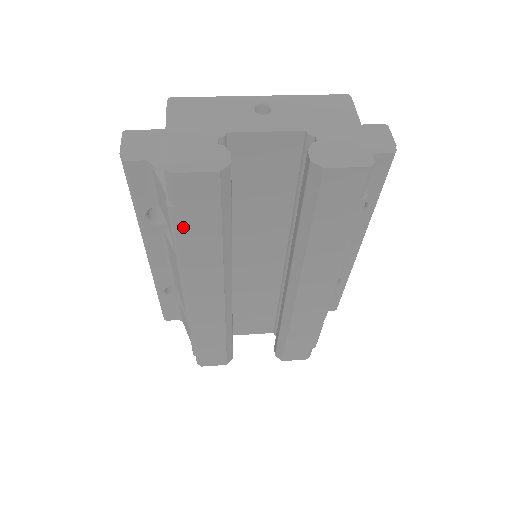
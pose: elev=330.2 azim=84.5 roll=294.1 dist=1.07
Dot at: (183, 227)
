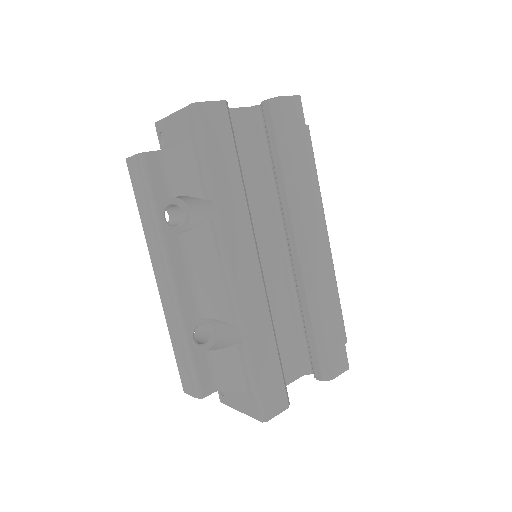
Dot at: (213, 162)
